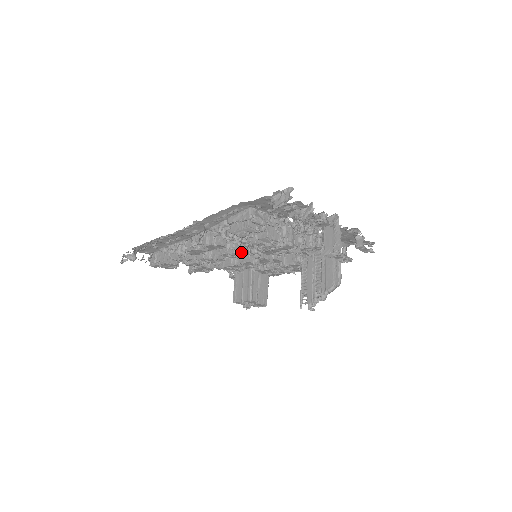
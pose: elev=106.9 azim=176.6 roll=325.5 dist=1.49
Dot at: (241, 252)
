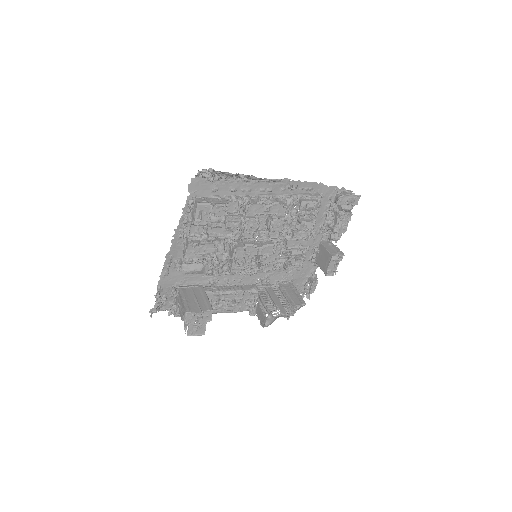
Dot at: (282, 230)
